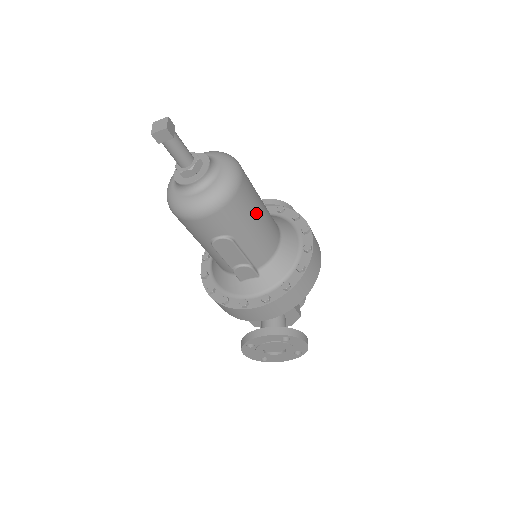
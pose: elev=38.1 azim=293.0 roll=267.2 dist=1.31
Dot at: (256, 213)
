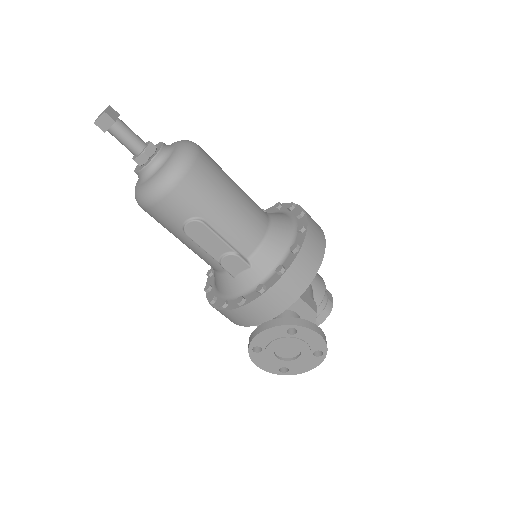
Dot at: (225, 191)
